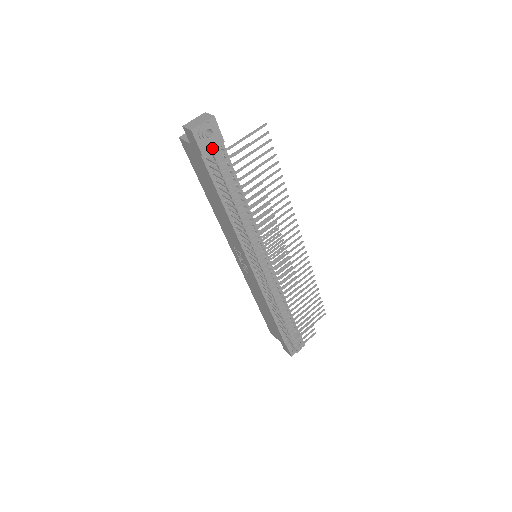
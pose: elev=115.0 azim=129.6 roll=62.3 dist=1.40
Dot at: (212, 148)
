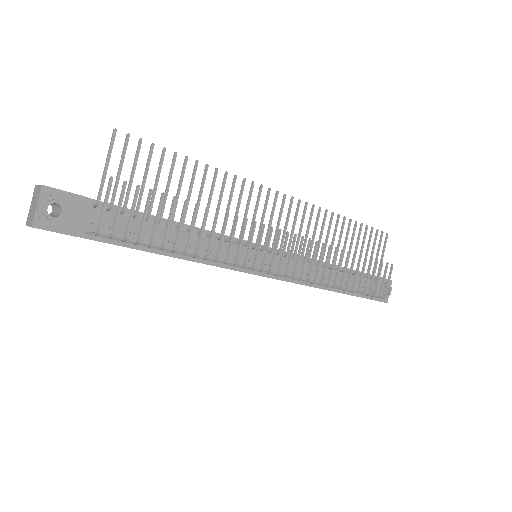
Dot at: (80, 218)
